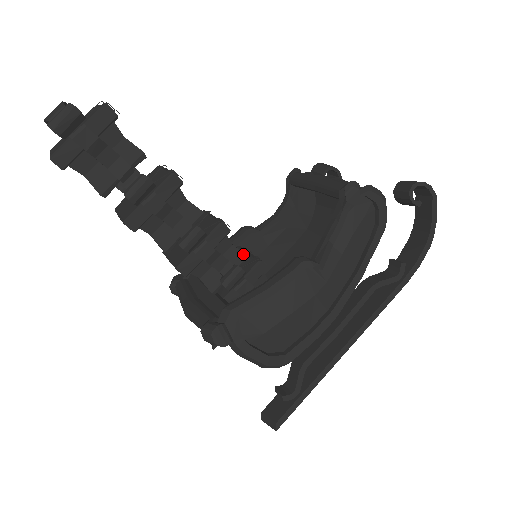
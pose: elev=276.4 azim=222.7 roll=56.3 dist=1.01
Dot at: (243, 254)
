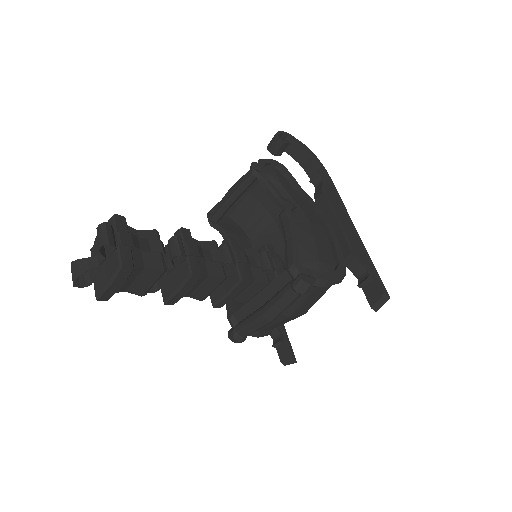
Dot at: (254, 249)
